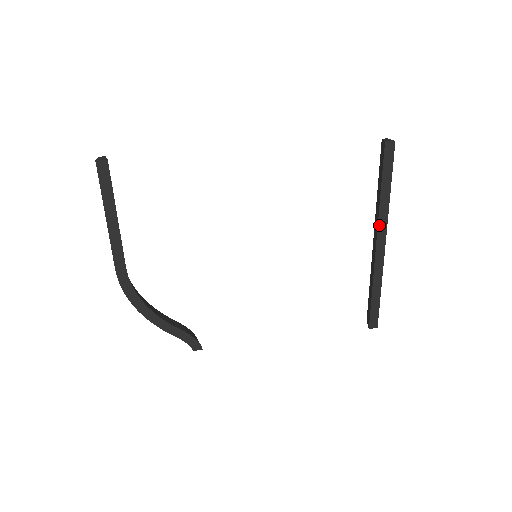
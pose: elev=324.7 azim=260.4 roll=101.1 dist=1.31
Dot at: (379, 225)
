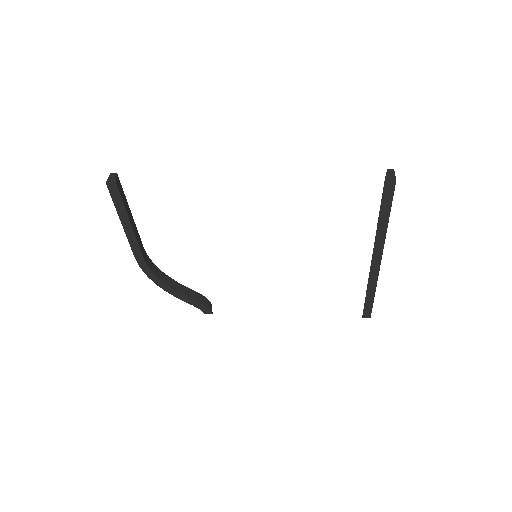
Dot at: (375, 246)
